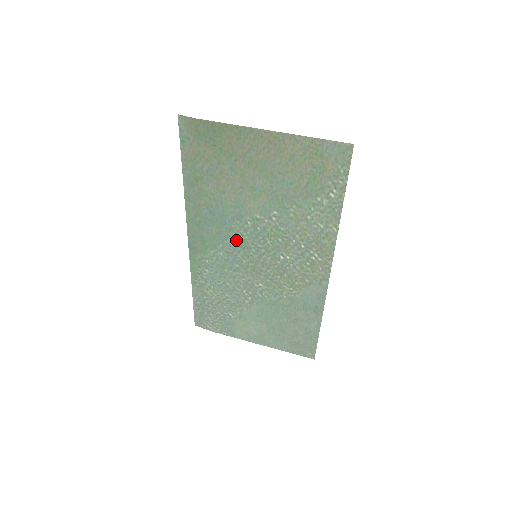
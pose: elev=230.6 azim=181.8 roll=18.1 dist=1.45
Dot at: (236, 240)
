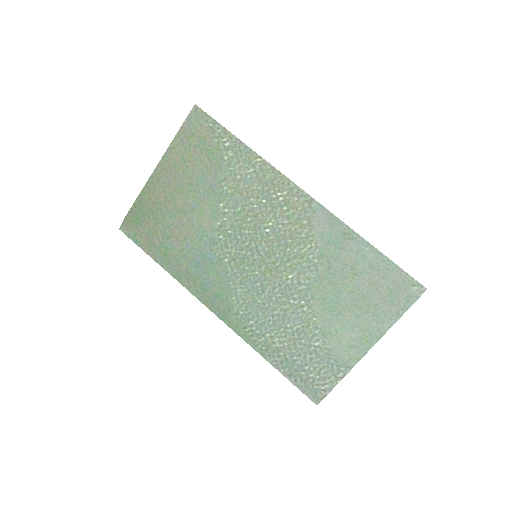
Dot at: (232, 263)
